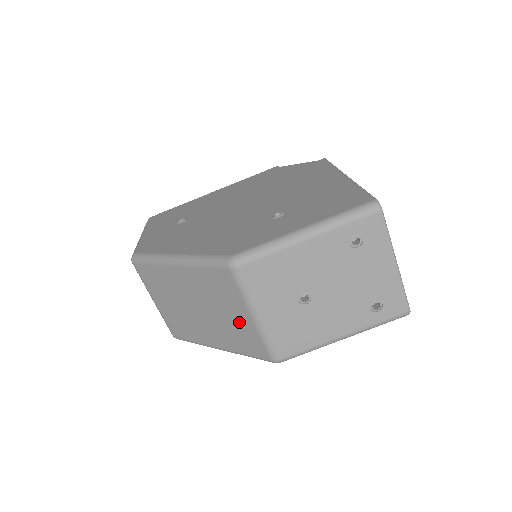
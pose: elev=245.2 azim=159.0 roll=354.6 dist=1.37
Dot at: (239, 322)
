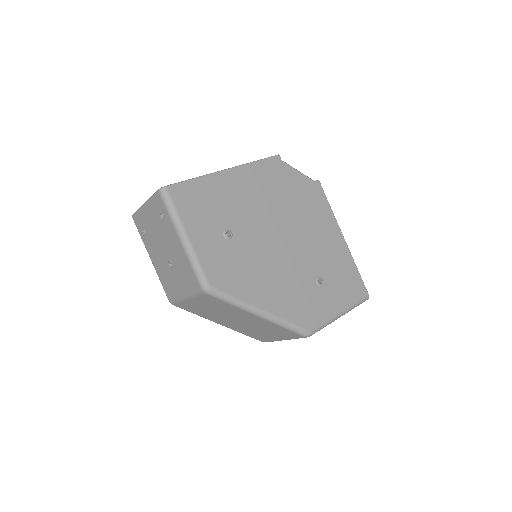
Dot at: (268, 336)
